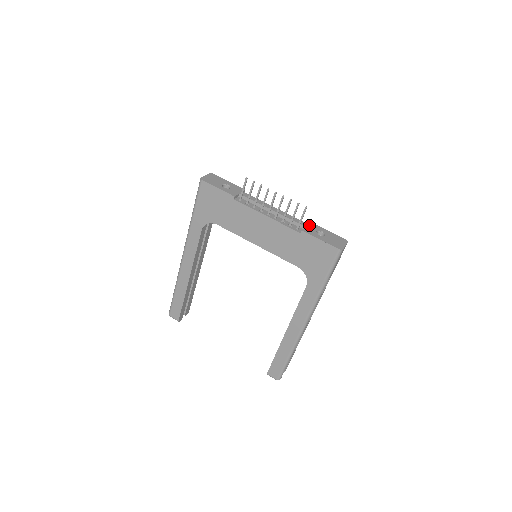
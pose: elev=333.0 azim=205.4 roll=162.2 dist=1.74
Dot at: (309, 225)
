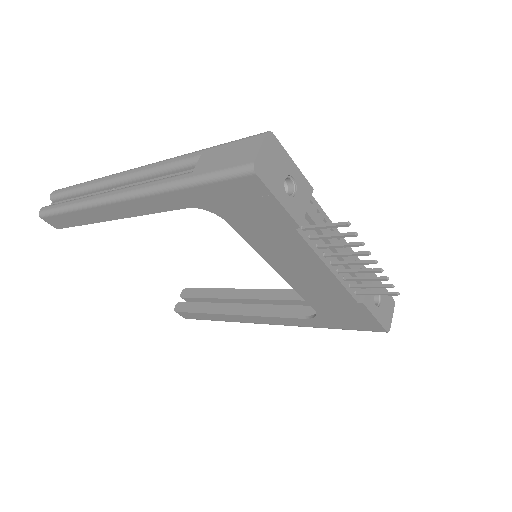
Dot at: (370, 281)
